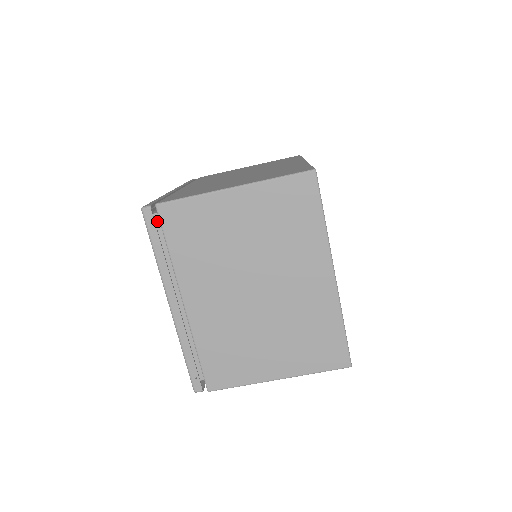
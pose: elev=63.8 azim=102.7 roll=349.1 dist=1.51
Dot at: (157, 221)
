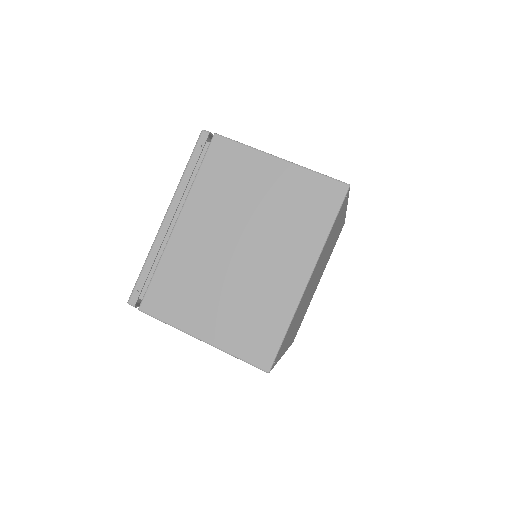
Dot at: (206, 149)
